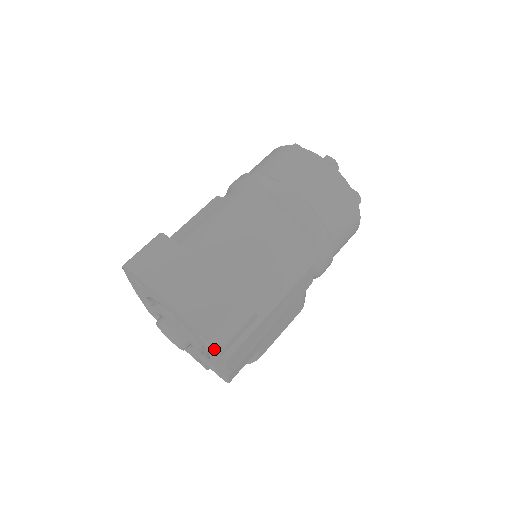
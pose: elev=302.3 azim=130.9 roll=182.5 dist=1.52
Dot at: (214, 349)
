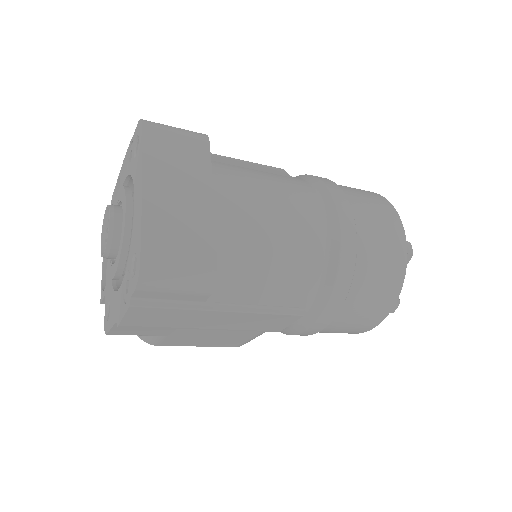
Dot at: (133, 282)
